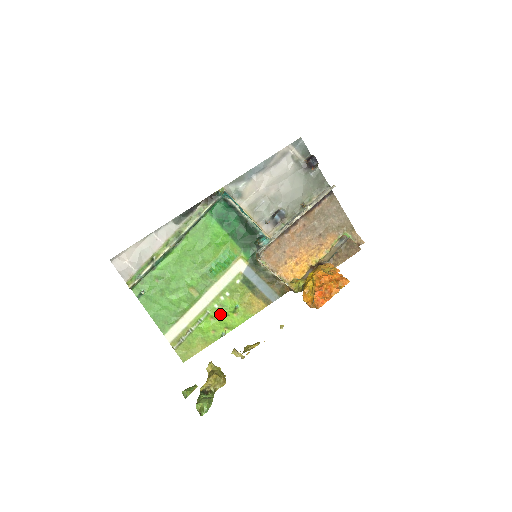
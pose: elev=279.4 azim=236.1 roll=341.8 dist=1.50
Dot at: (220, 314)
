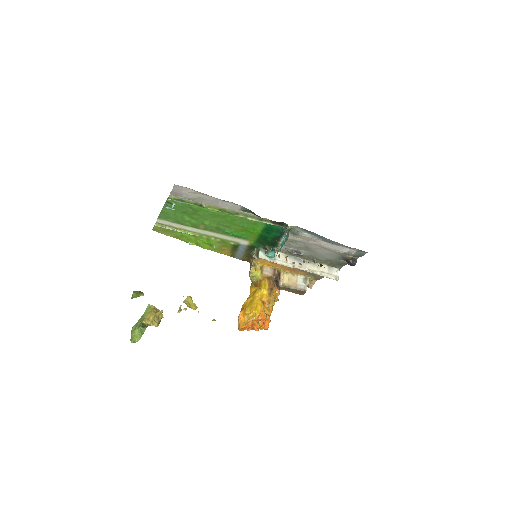
Dot at: (201, 240)
